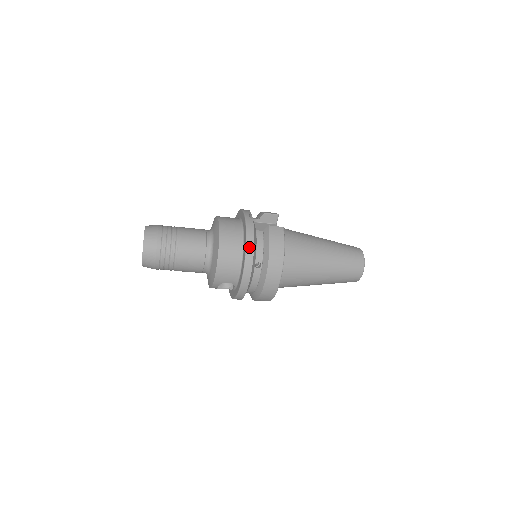
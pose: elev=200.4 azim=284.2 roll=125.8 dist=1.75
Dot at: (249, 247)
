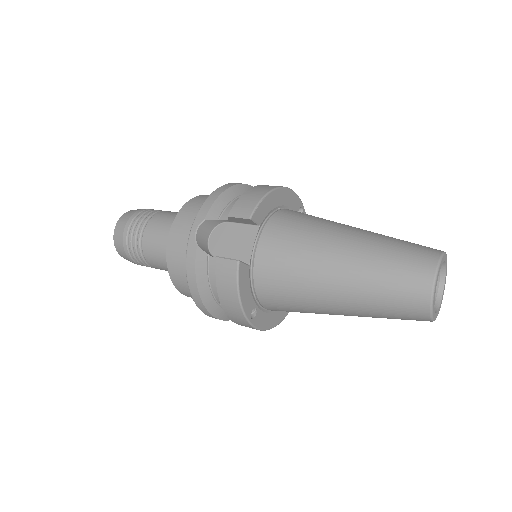
Dot at: (193, 291)
